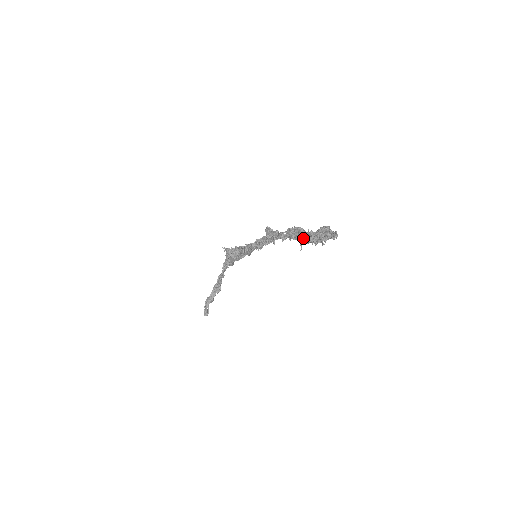
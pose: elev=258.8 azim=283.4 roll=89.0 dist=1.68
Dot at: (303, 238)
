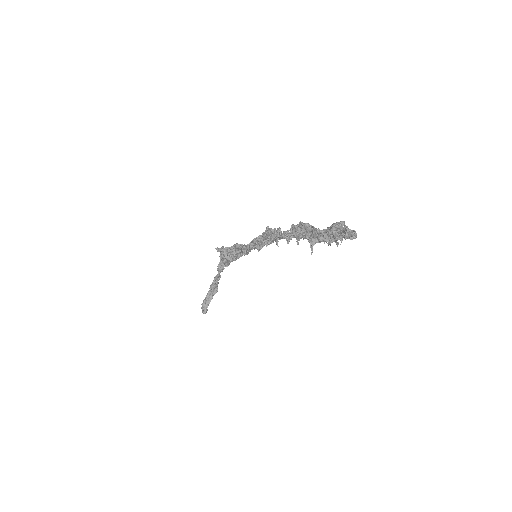
Dot at: (313, 238)
